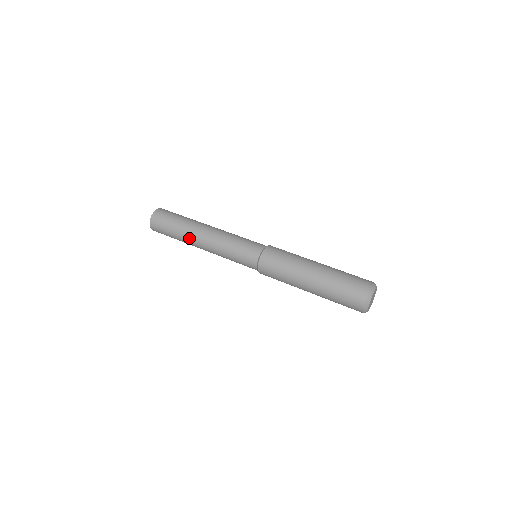
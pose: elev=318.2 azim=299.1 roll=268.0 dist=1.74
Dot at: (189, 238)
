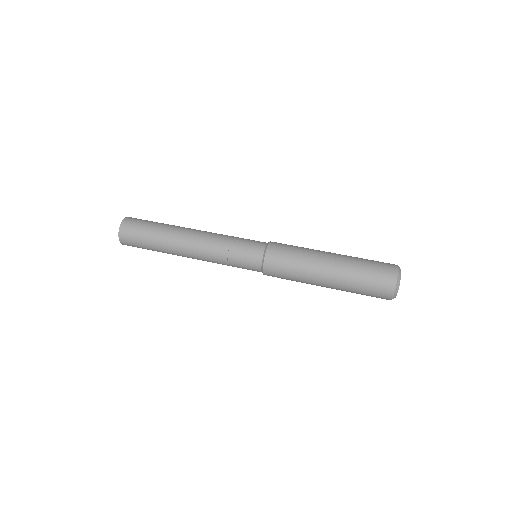
Dot at: (174, 236)
